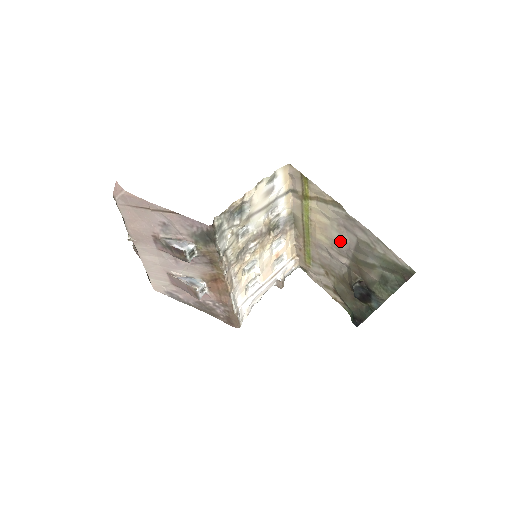
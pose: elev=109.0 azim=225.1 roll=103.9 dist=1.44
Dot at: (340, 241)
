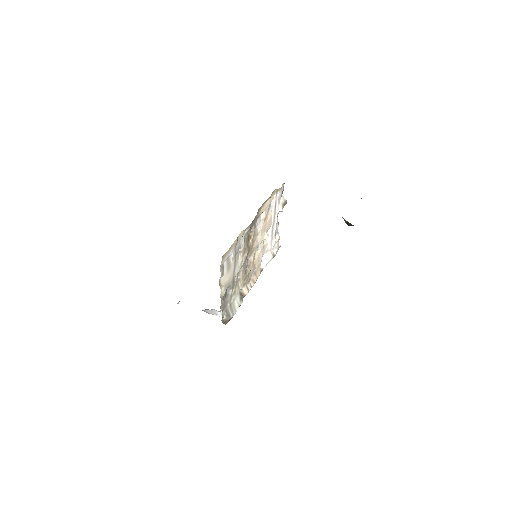
Dot at: occluded
